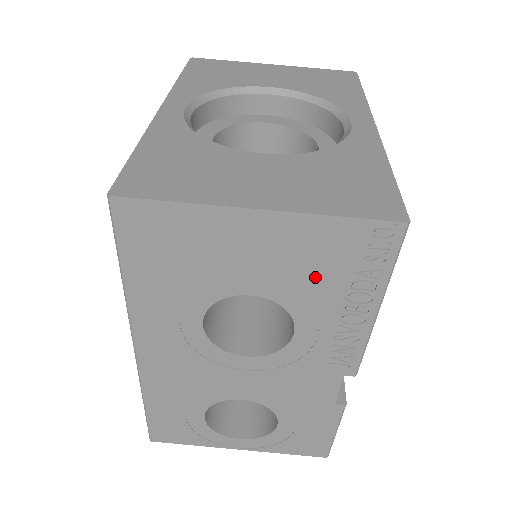
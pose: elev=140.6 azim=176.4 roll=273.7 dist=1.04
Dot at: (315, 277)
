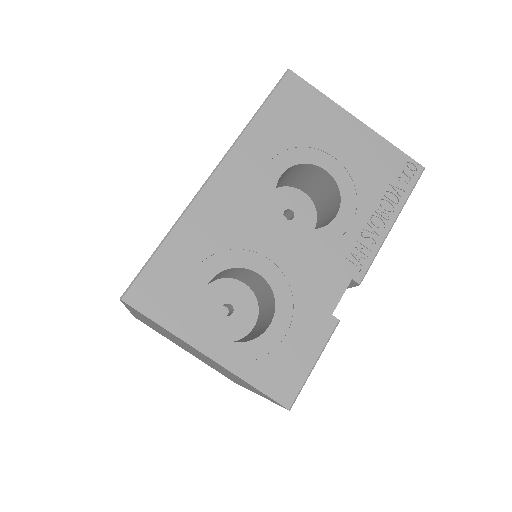
Dot at: (368, 177)
